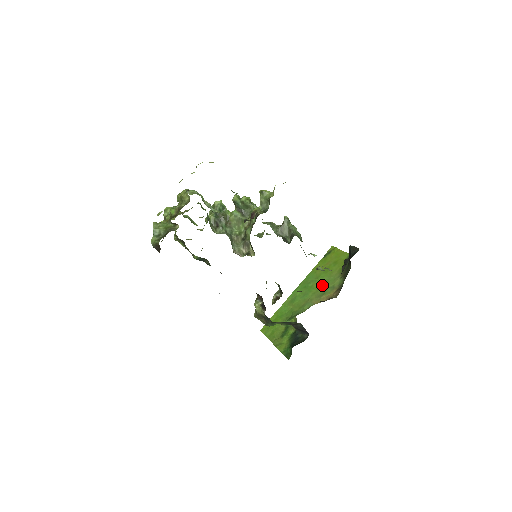
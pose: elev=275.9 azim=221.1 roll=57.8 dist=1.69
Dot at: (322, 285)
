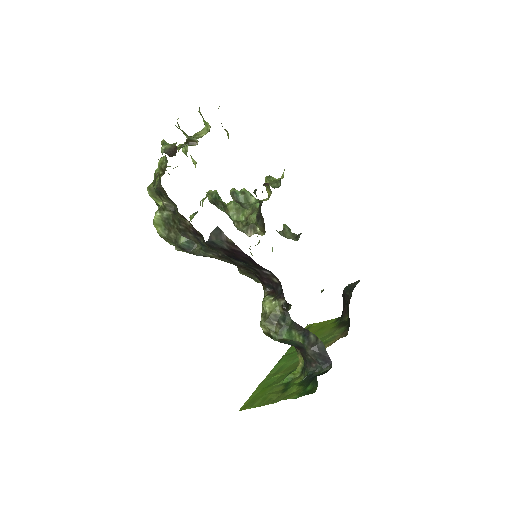
Dot at: occluded
